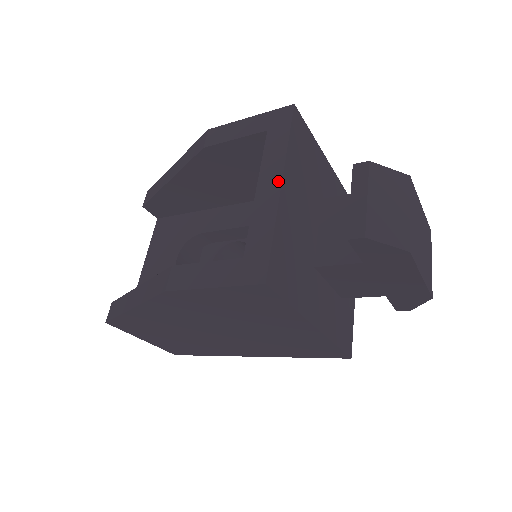
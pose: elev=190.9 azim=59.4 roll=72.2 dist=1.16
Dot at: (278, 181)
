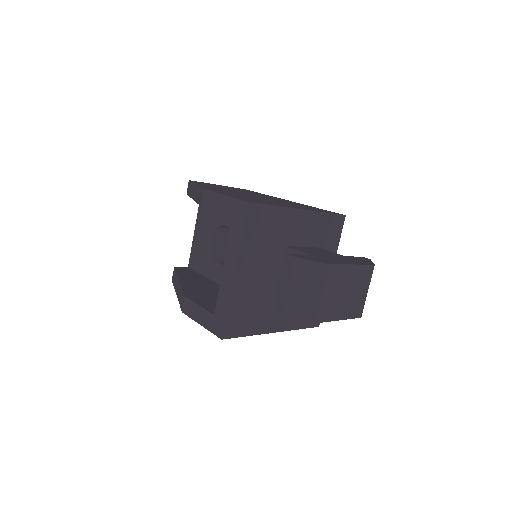
Dot at: (233, 269)
